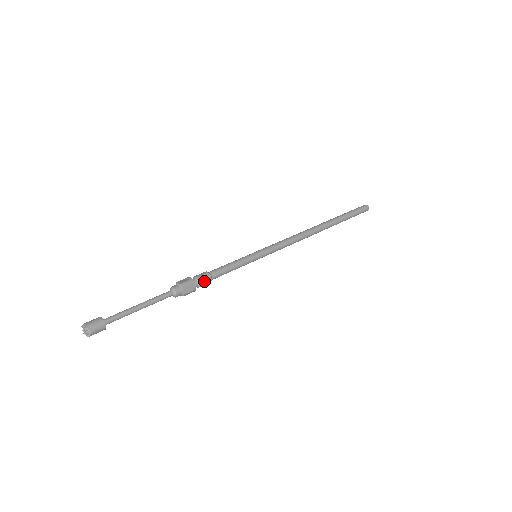
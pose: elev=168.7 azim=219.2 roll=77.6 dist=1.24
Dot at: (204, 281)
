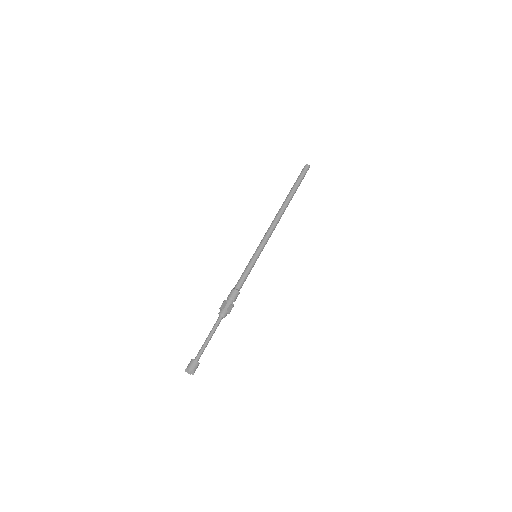
Dot at: (236, 297)
